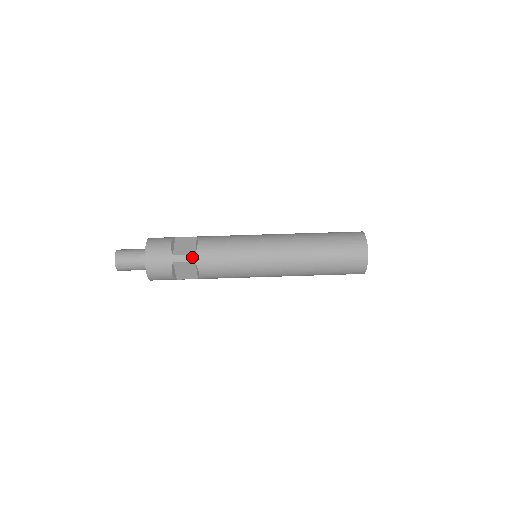
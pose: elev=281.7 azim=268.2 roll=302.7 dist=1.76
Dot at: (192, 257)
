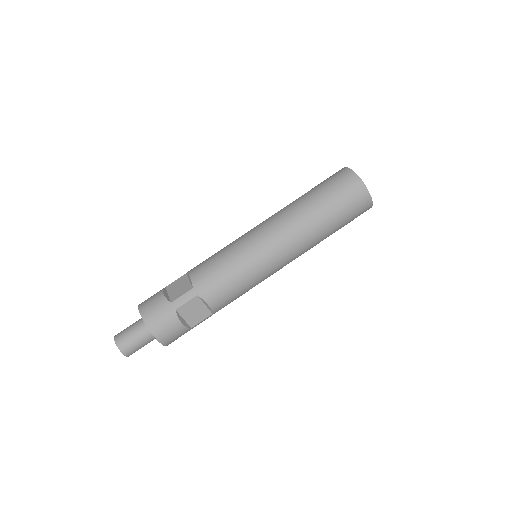
Dot at: (191, 292)
